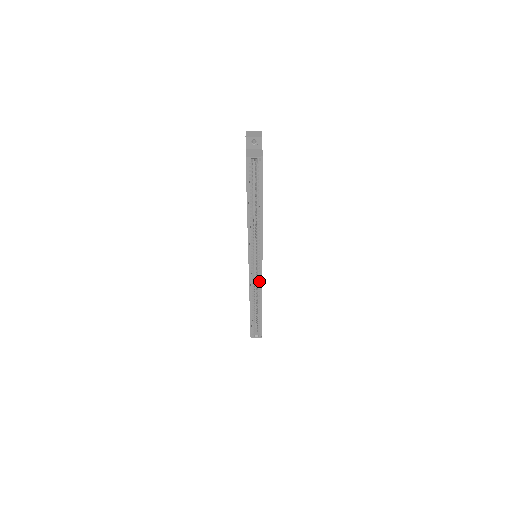
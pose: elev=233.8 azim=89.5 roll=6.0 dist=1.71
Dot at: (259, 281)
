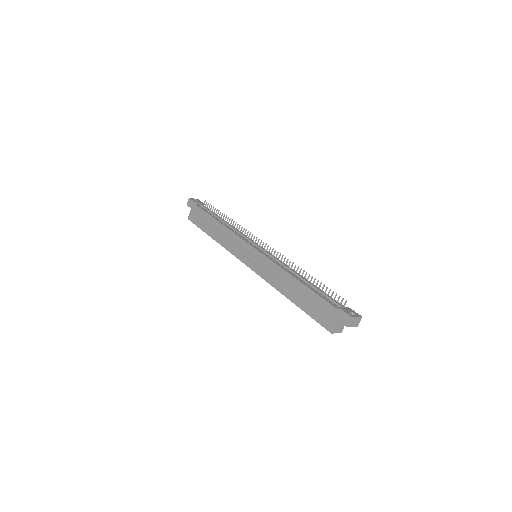
Dot at: occluded
